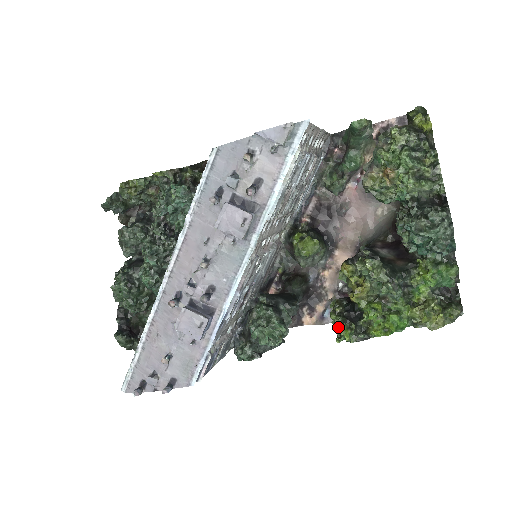
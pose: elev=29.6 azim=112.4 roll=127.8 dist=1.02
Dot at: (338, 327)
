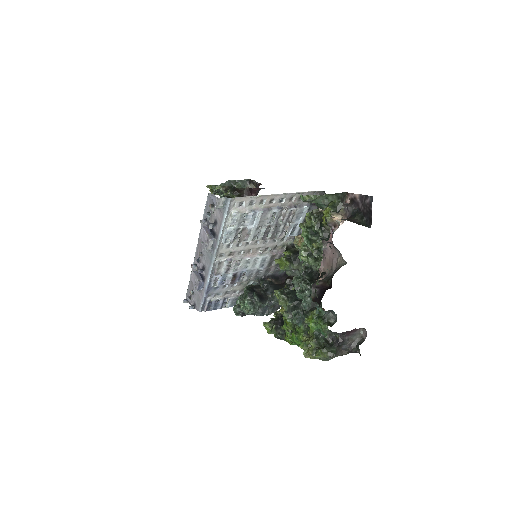
Dot at: (263, 323)
